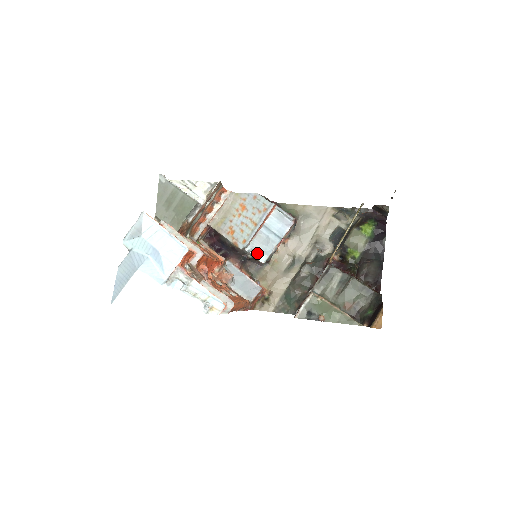
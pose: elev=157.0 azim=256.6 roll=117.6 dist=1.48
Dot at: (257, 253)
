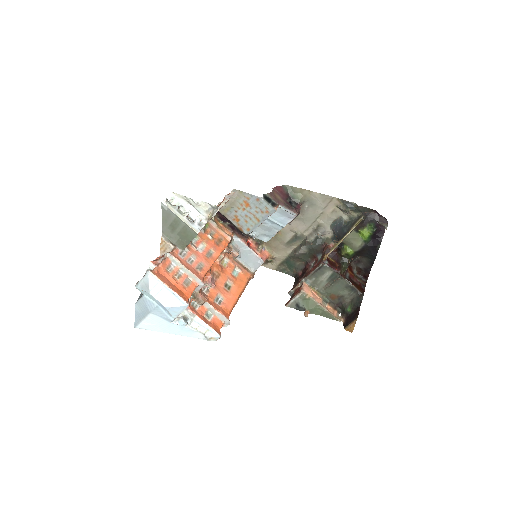
Dot at: (261, 236)
